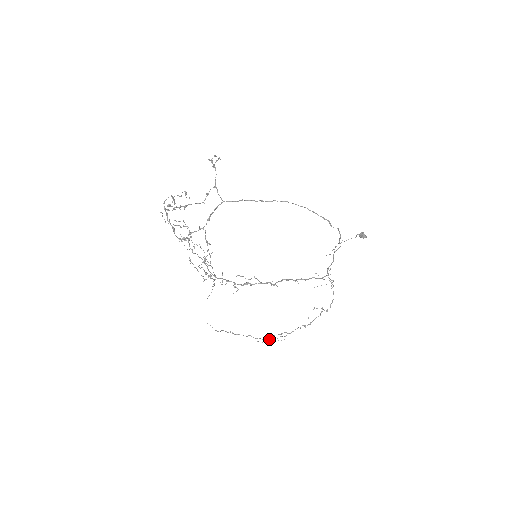
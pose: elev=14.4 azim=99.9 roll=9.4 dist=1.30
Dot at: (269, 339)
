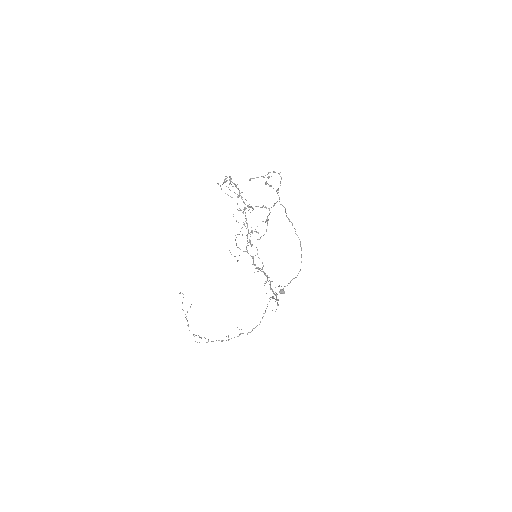
Dot at: (200, 337)
